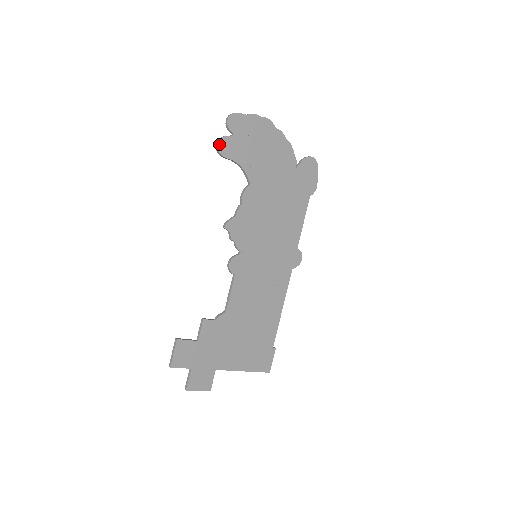
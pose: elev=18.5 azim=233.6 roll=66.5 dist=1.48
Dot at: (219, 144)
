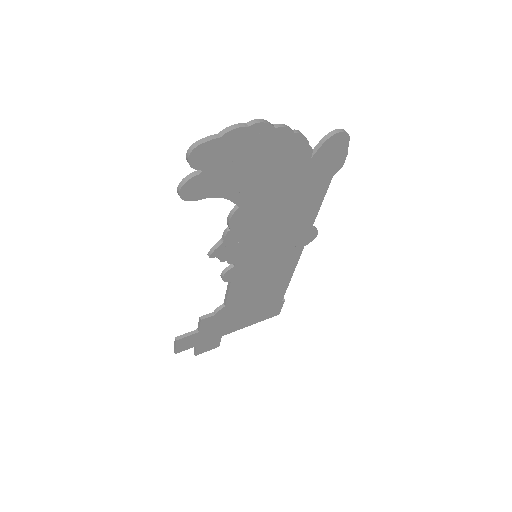
Dot at: (182, 192)
